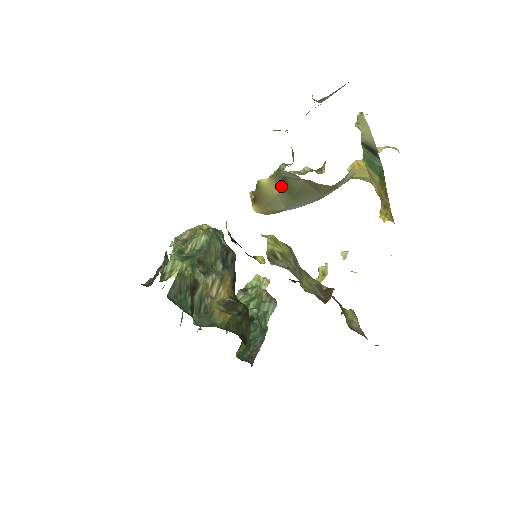
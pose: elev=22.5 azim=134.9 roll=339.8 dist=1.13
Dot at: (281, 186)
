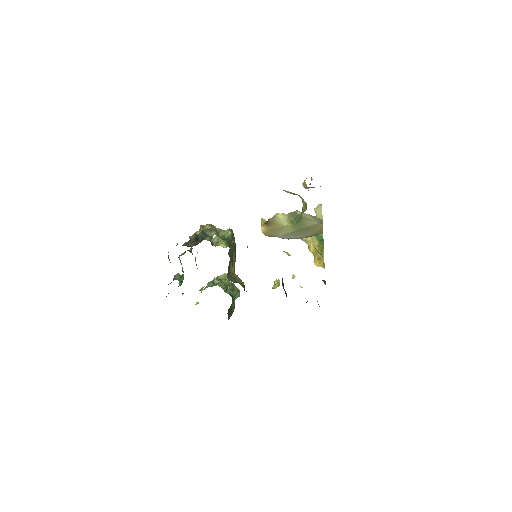
Dot at: (292, 222)
